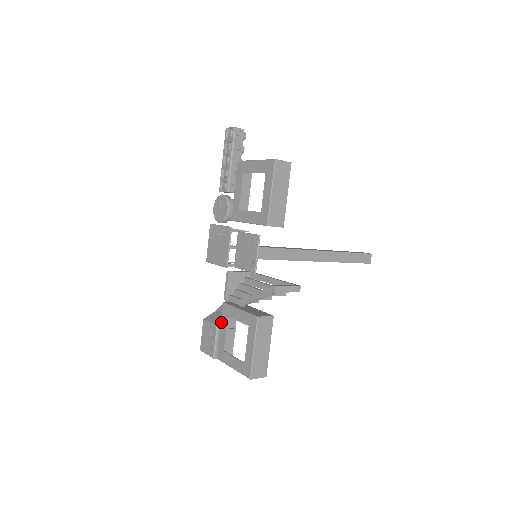
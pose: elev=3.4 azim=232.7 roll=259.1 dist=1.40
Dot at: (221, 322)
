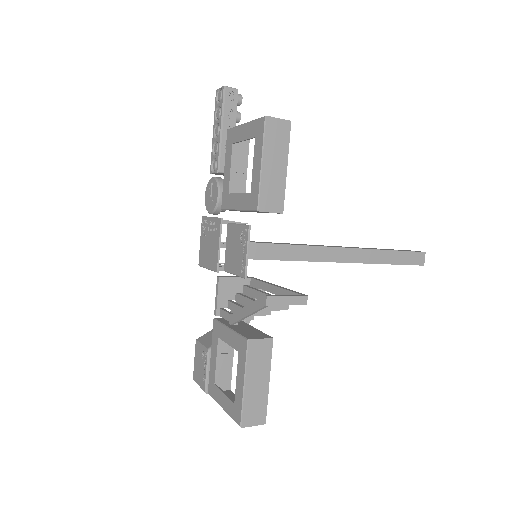
Dot at: (212, 345)
